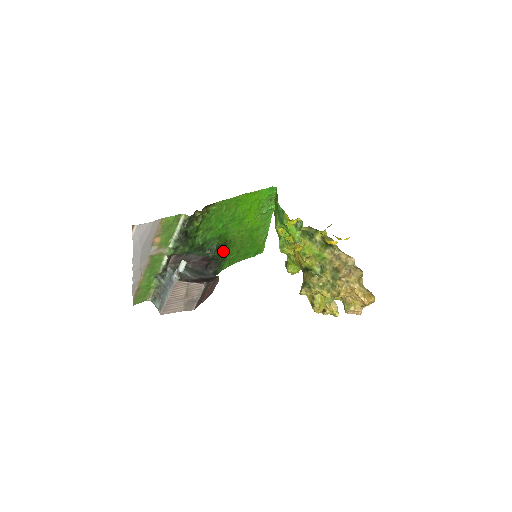
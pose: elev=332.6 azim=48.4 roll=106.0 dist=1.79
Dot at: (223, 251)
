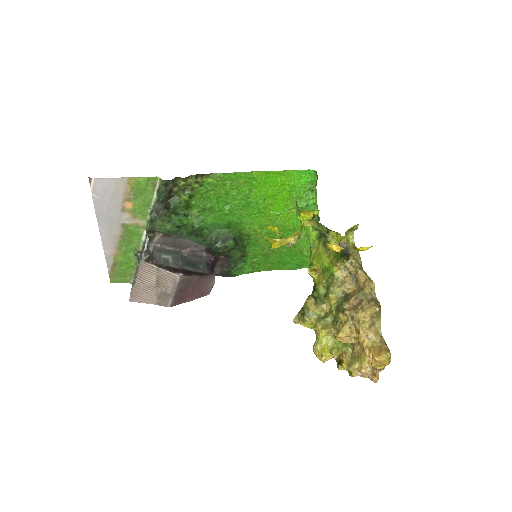
Dot at: (237, 247)
